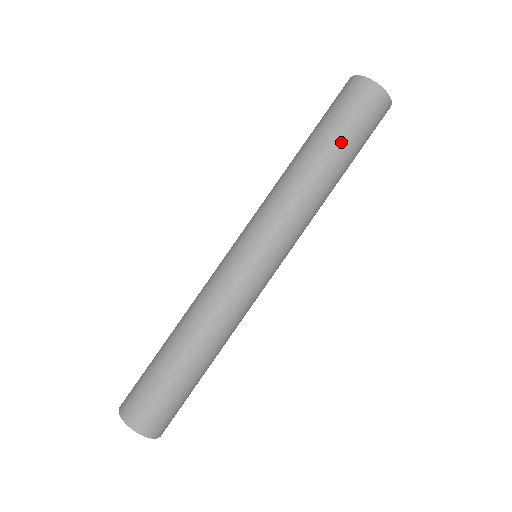
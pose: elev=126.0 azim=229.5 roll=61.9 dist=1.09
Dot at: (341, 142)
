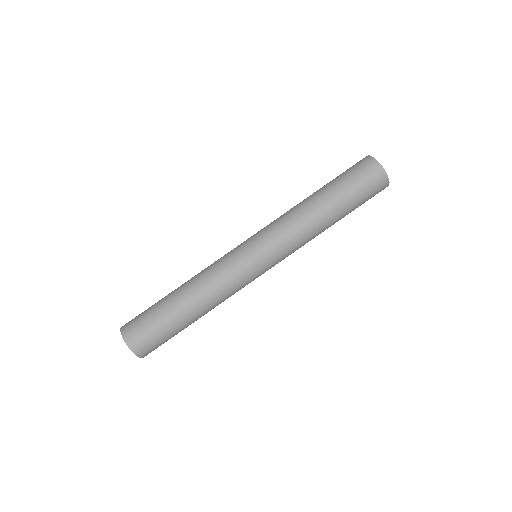
Dot at: (339, 193)
